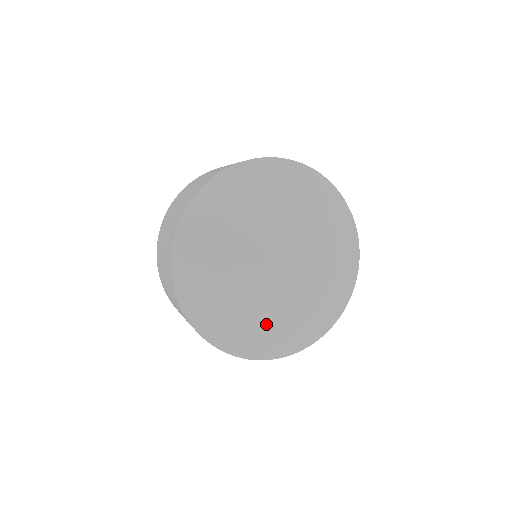
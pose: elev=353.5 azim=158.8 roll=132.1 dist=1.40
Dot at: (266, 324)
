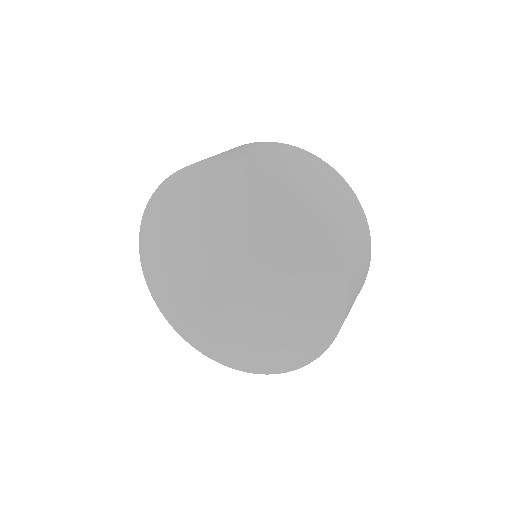
Dot at: (225, 341)
